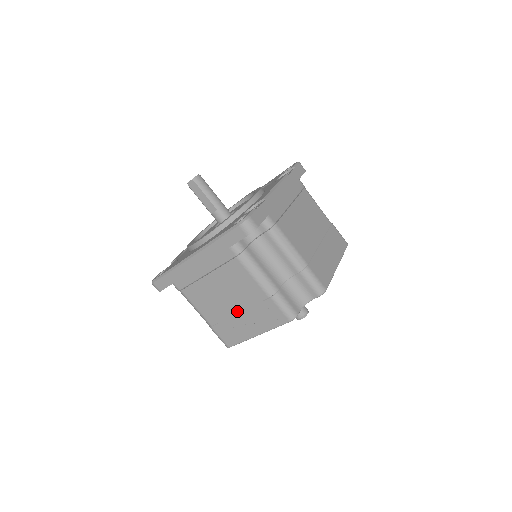
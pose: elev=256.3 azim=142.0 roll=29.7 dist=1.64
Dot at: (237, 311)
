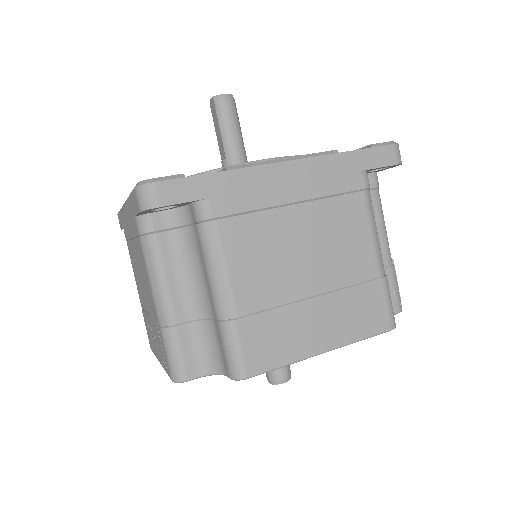
Dot at: (149, 313)
